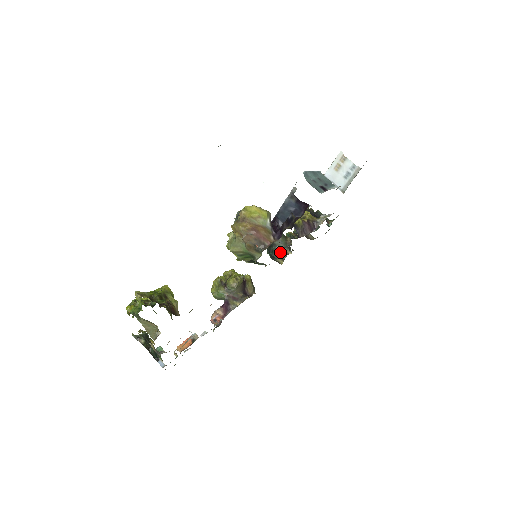
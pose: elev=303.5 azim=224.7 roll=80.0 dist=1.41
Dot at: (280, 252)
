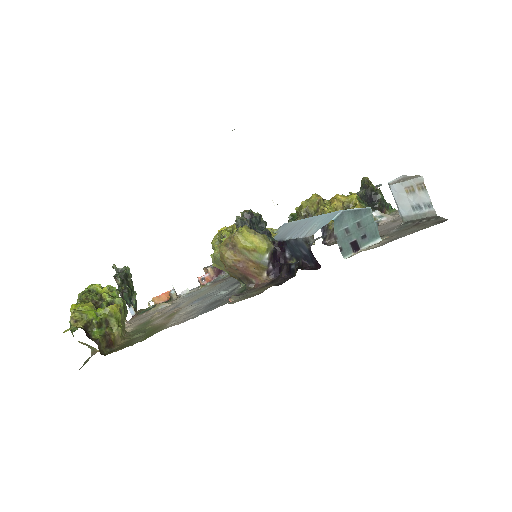
Dot at: occluded
